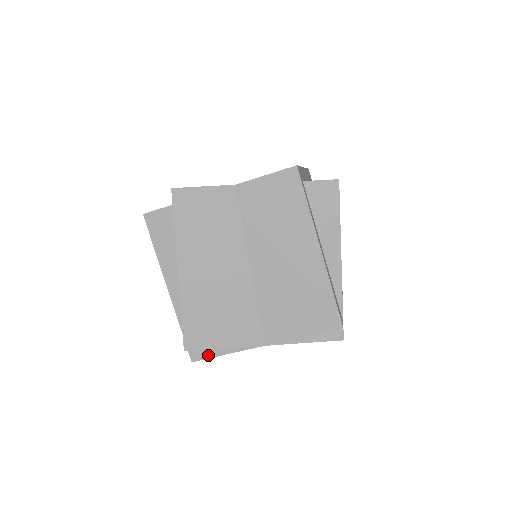
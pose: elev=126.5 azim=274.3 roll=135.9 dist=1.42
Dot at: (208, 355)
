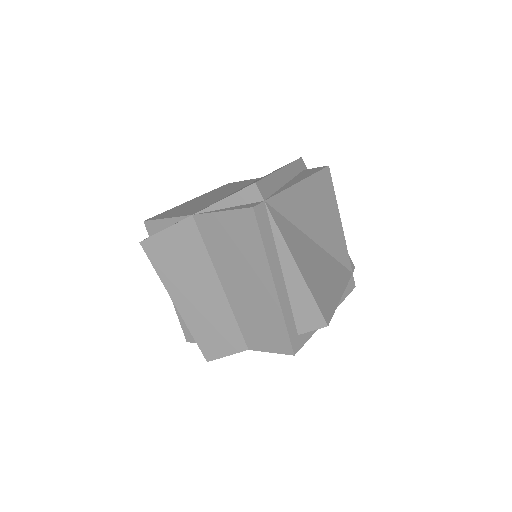
Dot at: (153, 235)
